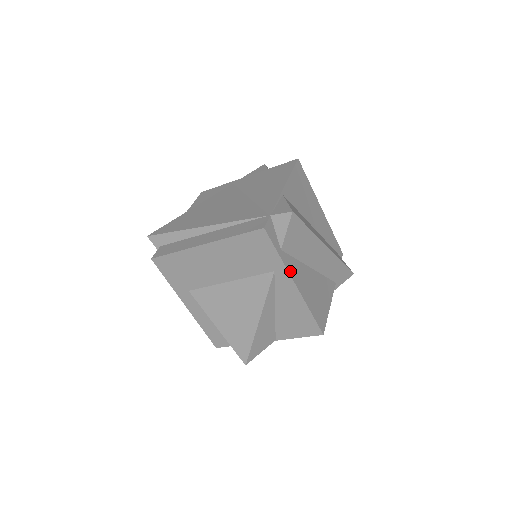
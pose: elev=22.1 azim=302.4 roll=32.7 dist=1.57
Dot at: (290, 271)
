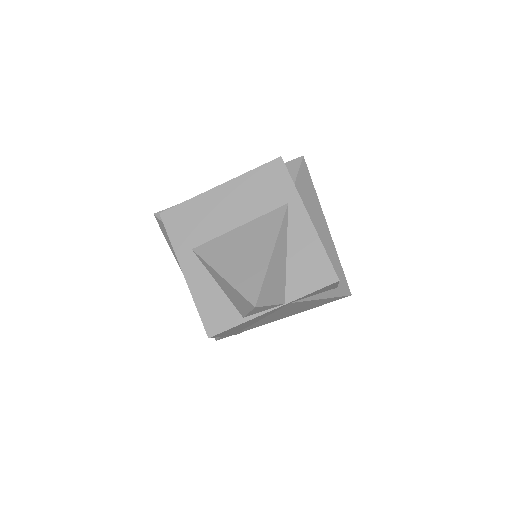
Dot at: (303, 204)
